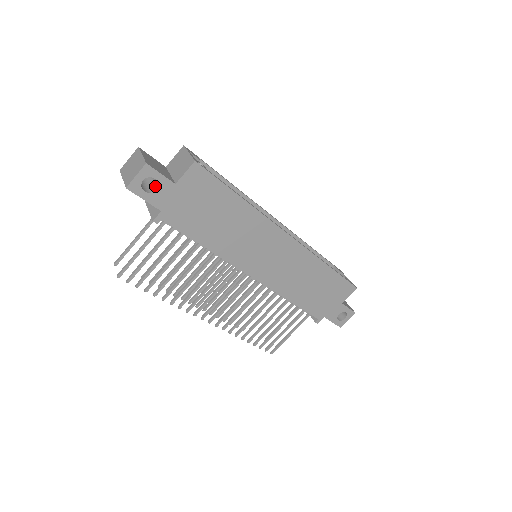
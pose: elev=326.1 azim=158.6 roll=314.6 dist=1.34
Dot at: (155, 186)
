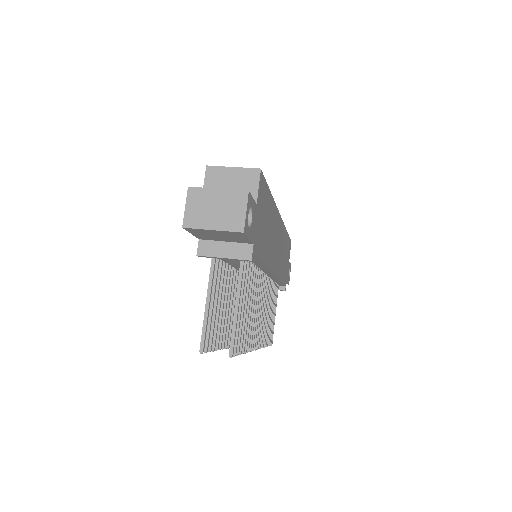
Dot at: occluded
